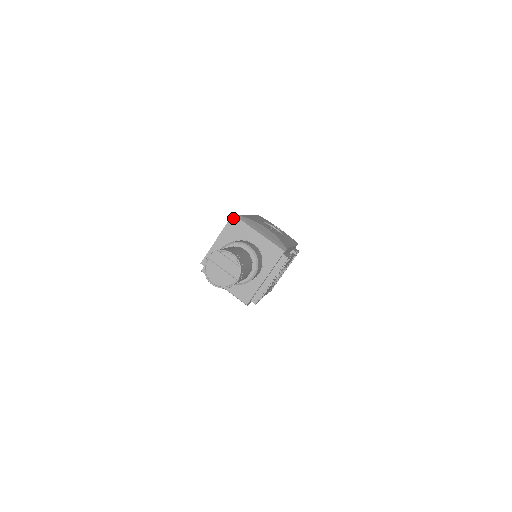
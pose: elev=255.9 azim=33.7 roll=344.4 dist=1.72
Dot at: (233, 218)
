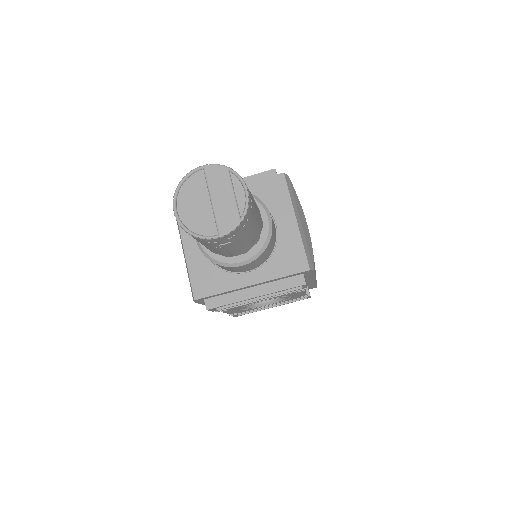
Dot at: (276, 172)
